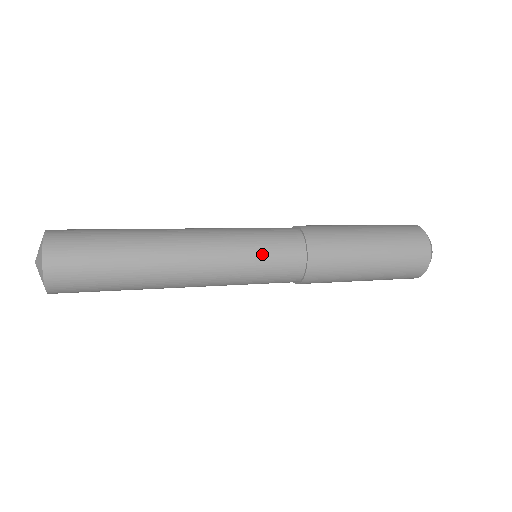
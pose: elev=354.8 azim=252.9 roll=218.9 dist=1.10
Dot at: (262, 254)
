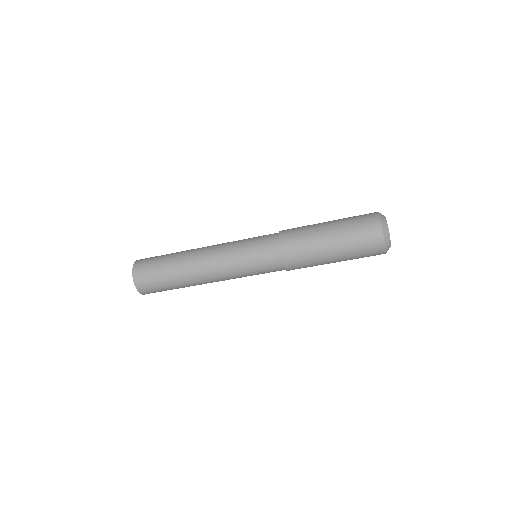
Dot at: (250, 239)
